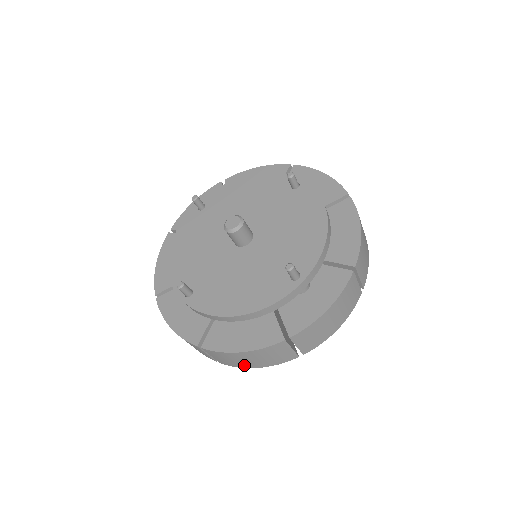
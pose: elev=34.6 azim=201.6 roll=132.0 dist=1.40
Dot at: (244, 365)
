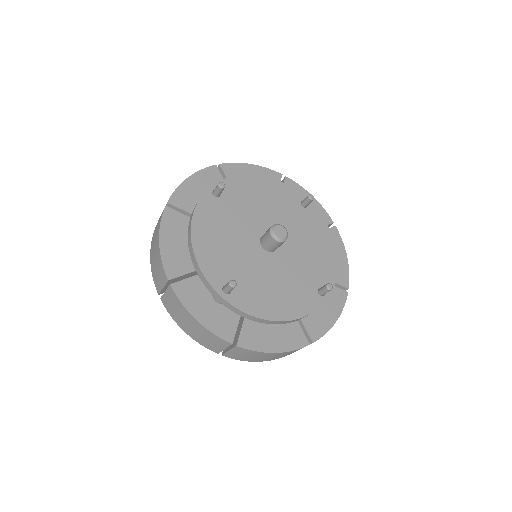
Dot at: (252, 360)
